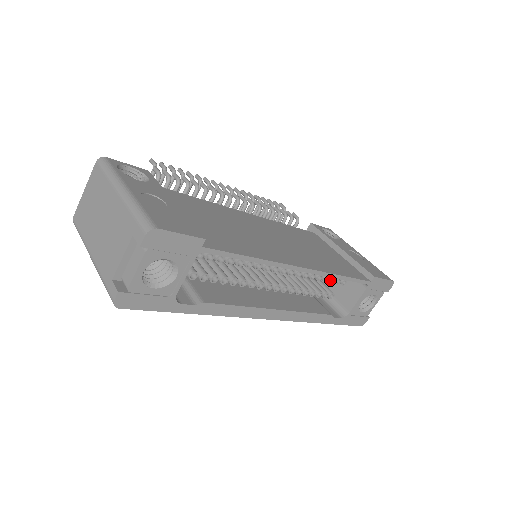
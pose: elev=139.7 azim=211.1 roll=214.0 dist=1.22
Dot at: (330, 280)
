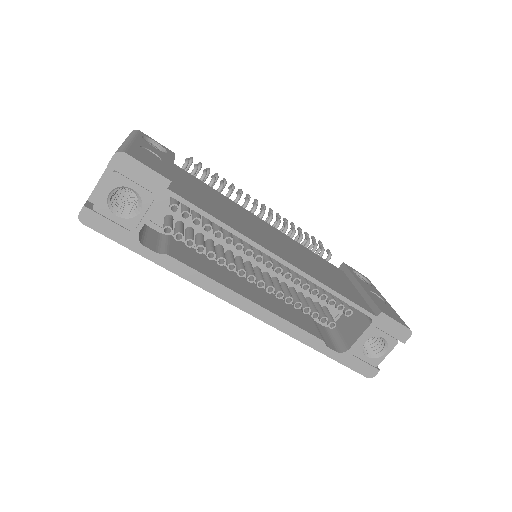
Dot at: (329, 301)
